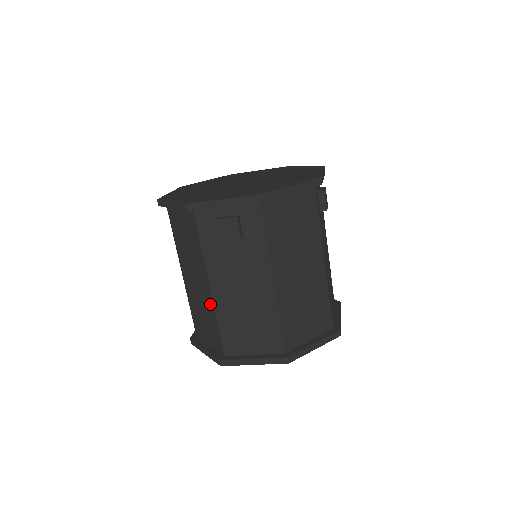
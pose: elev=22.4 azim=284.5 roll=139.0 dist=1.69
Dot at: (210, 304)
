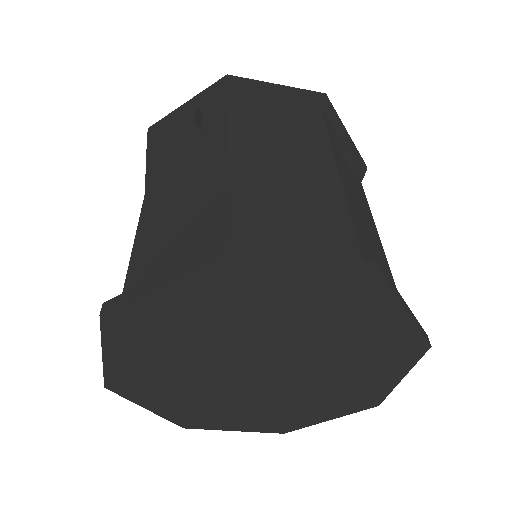
Dot at: occluded
